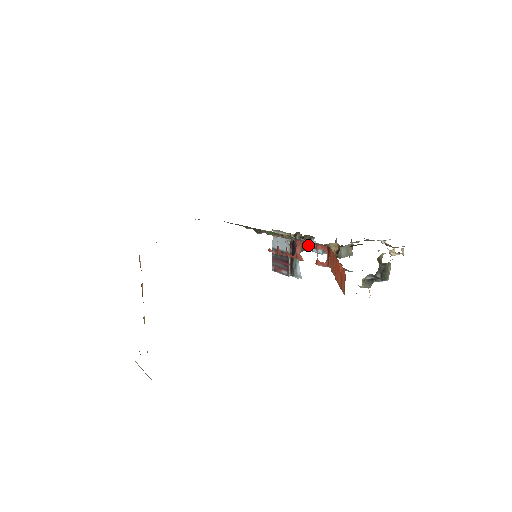
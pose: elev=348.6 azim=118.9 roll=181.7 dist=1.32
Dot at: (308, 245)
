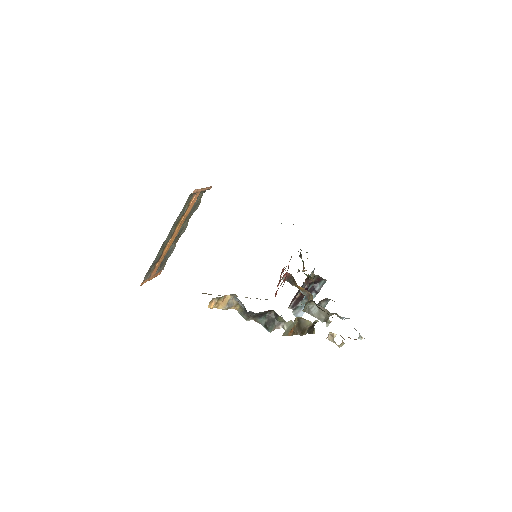
Dot at: (293, 279)
